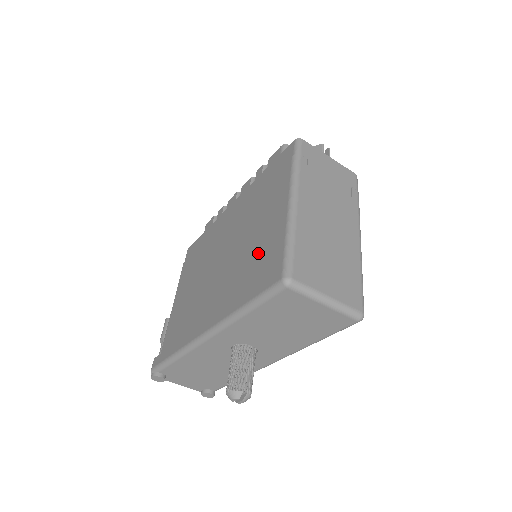
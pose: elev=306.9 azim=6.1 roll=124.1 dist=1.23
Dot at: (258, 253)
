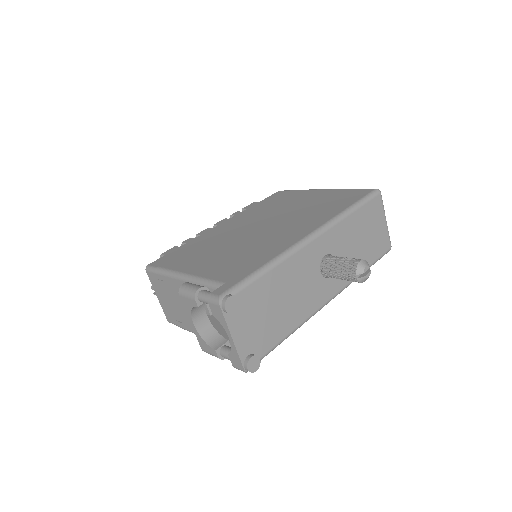
Dot at: (324, 201)
